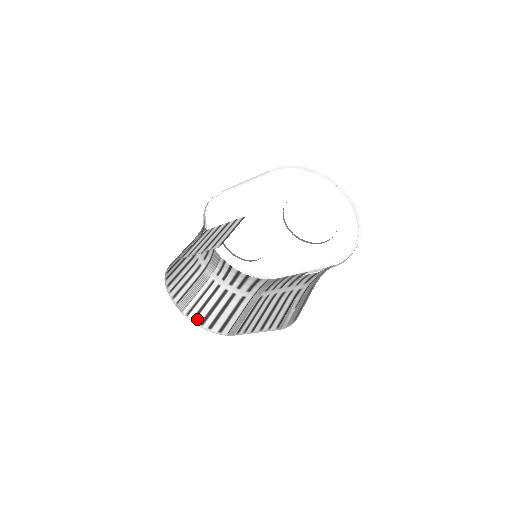
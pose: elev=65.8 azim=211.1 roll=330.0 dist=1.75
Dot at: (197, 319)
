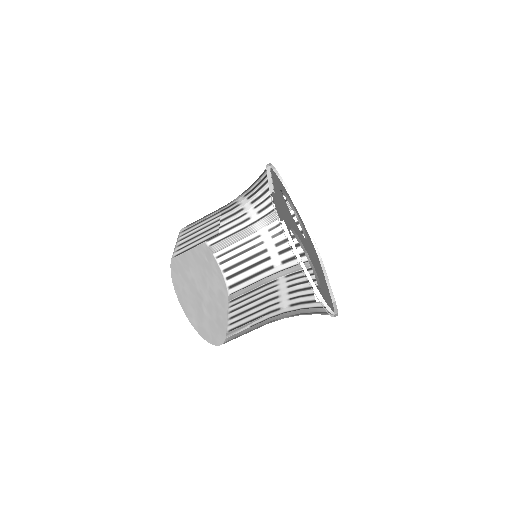
Dot at: (223, 265)
